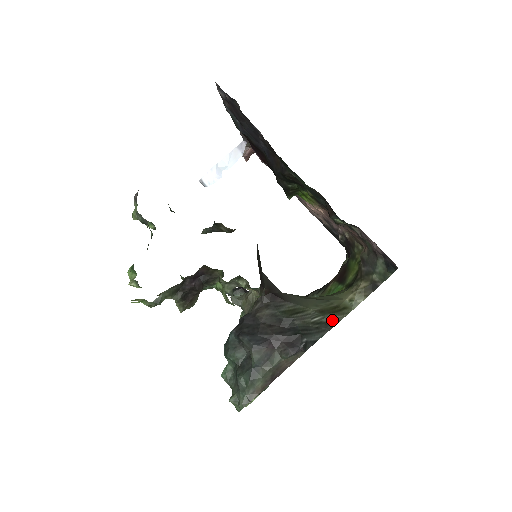
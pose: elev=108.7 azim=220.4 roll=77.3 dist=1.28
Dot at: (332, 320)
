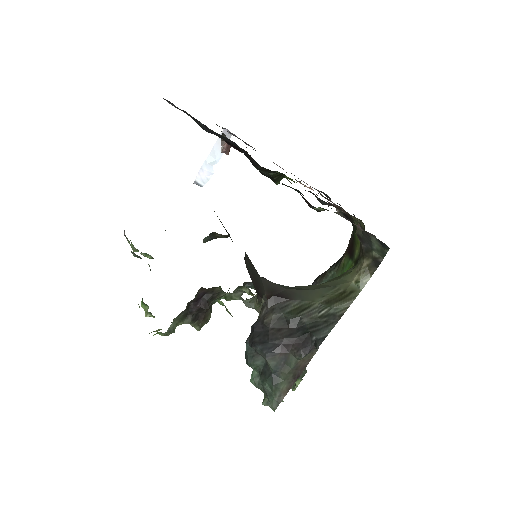
Dot at: (340, 309)
